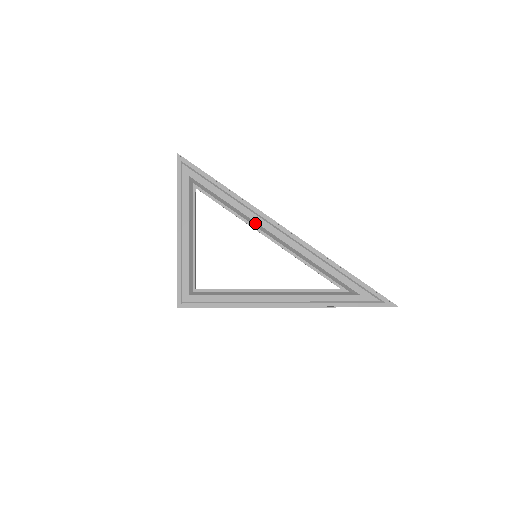
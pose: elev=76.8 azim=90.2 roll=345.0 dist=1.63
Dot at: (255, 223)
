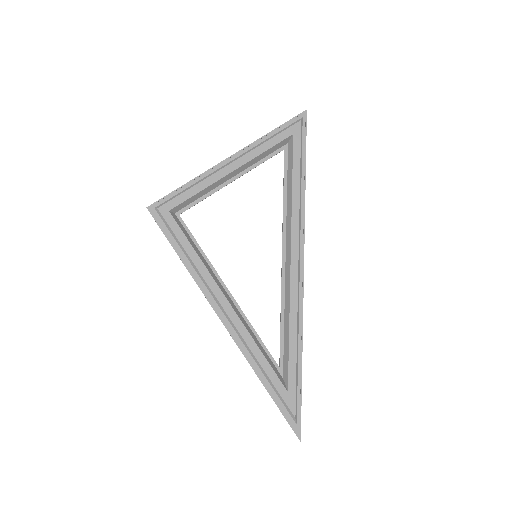
Dot at: (290, 233)
